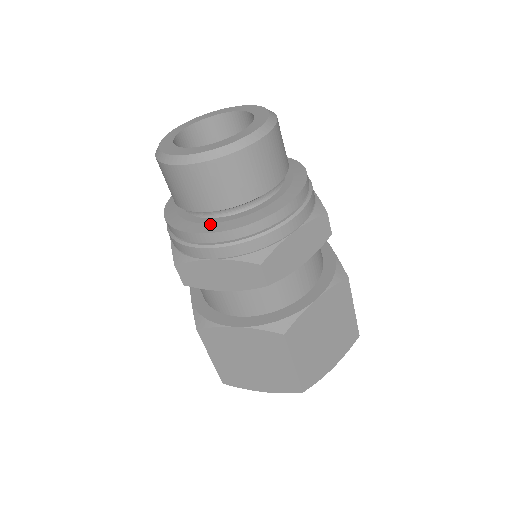
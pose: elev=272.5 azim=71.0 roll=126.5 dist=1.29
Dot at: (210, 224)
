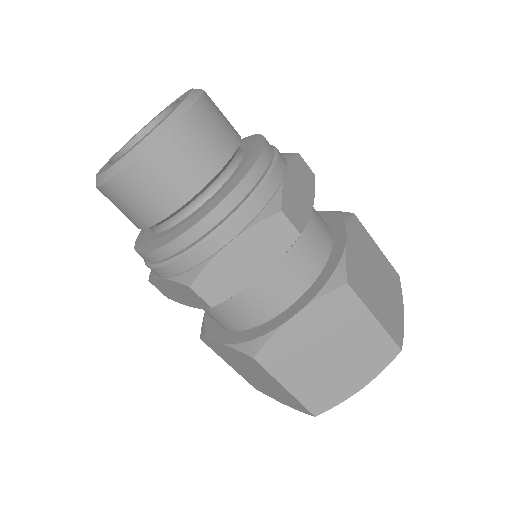
Dot at: (149, 241)
